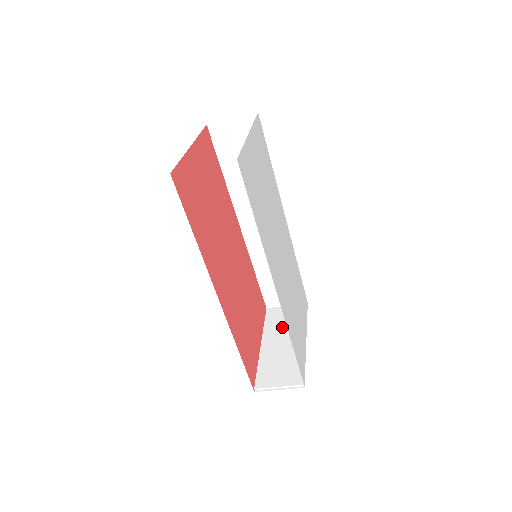
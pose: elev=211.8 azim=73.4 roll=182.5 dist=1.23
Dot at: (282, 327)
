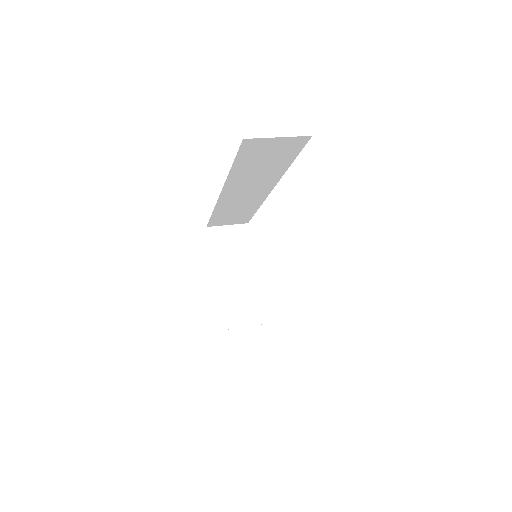
Dot at: (229, 256)
